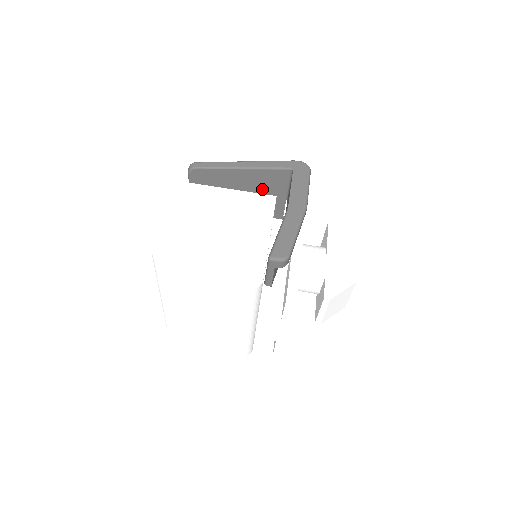
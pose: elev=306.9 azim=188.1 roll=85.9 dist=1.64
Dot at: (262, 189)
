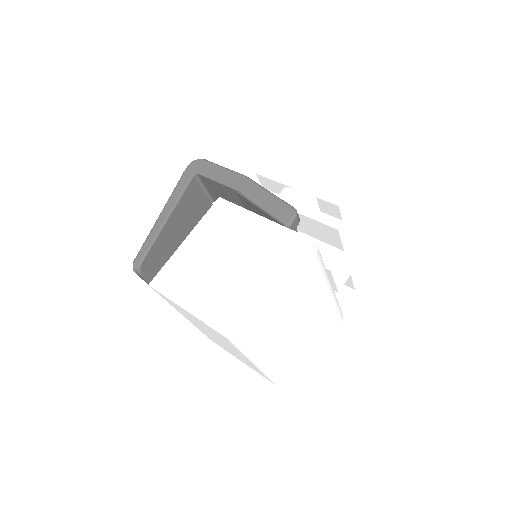
Dot at: (193, 216)
